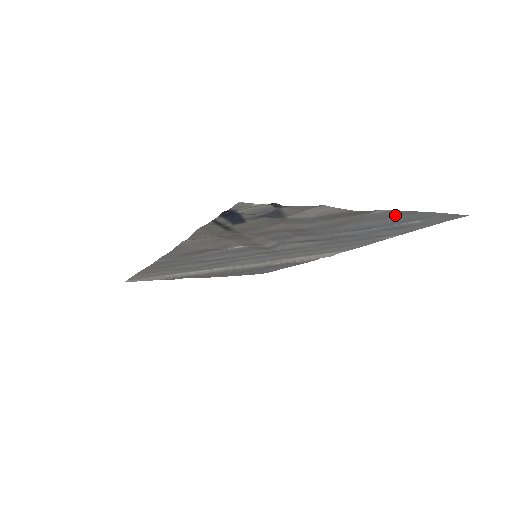
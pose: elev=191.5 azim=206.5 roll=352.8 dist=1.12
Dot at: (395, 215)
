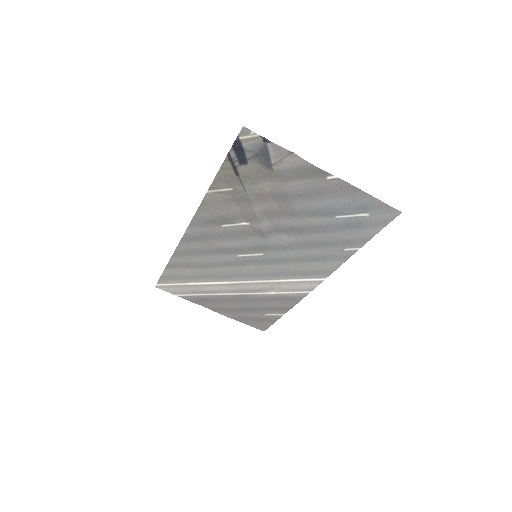
Dot at: (345, 192)
